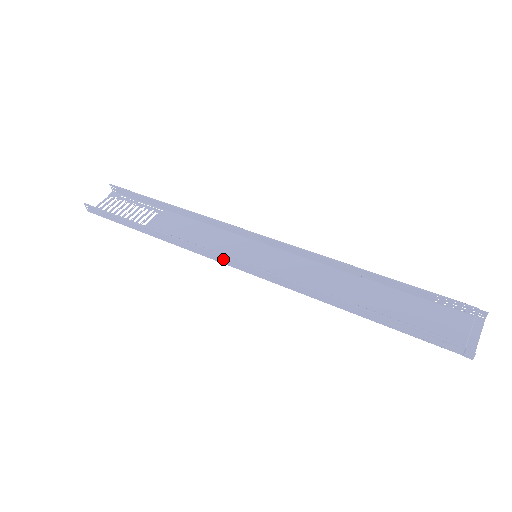
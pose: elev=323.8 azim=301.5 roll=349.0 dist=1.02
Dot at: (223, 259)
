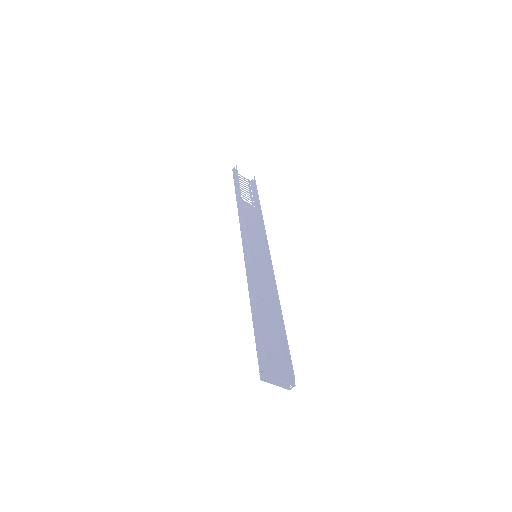
Dot at: (245, 237)
